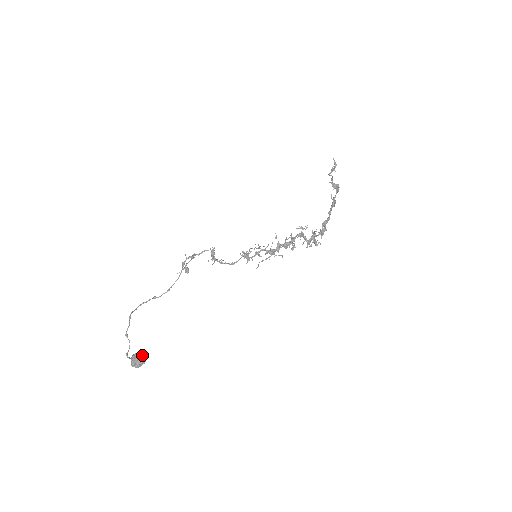
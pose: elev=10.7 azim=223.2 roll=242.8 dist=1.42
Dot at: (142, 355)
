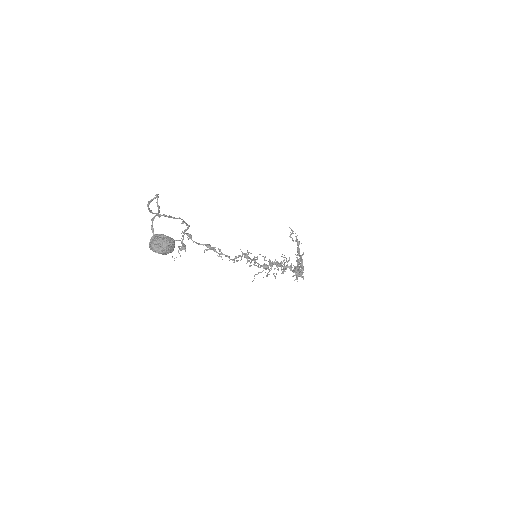
Dot at: occluded
